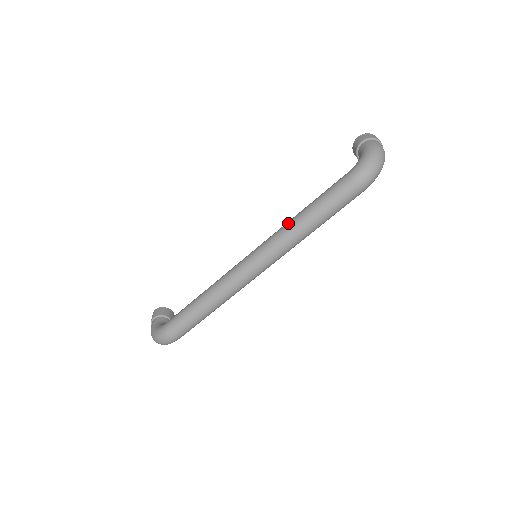
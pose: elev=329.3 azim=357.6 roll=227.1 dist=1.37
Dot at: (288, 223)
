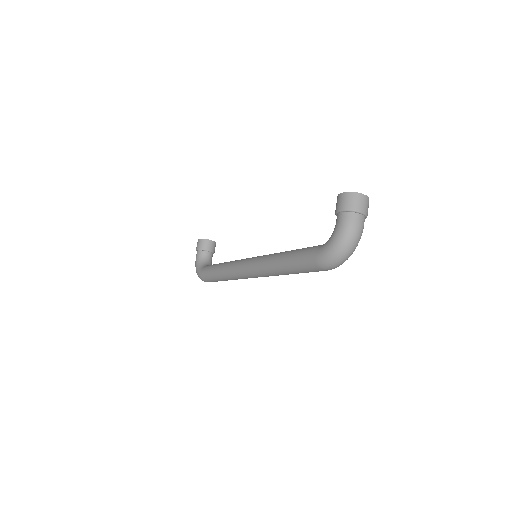
Dot at: (270, 262)
